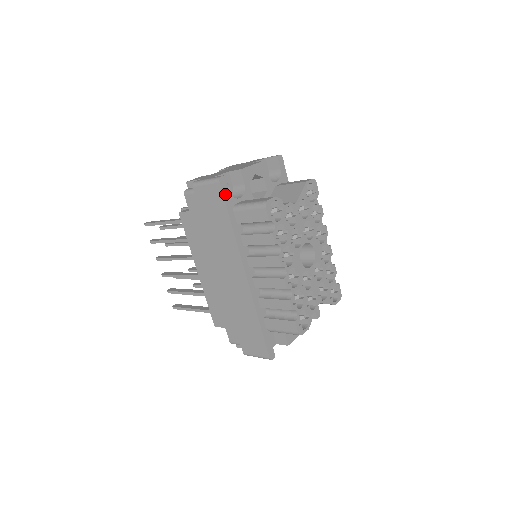
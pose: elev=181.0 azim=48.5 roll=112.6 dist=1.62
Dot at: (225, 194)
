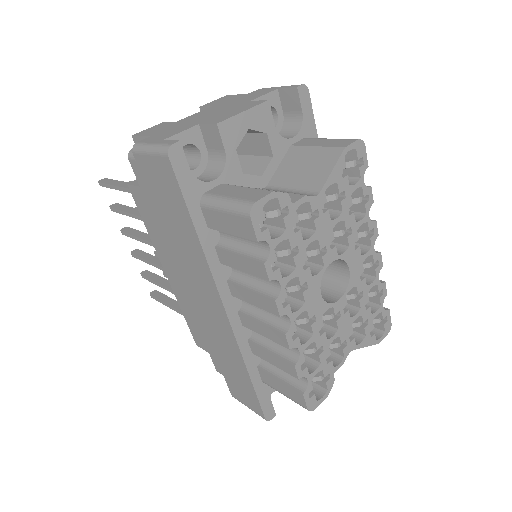
Dot at: (181, 177)
